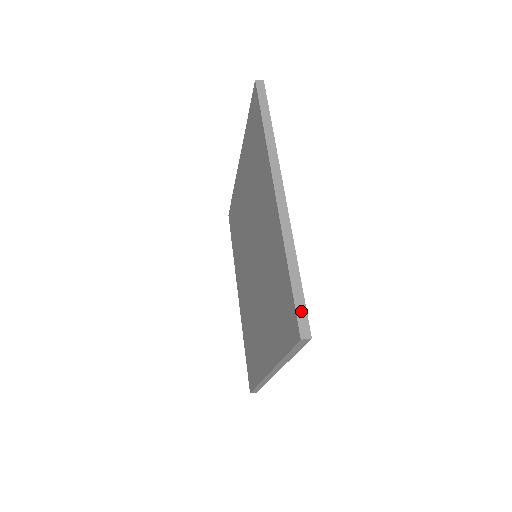
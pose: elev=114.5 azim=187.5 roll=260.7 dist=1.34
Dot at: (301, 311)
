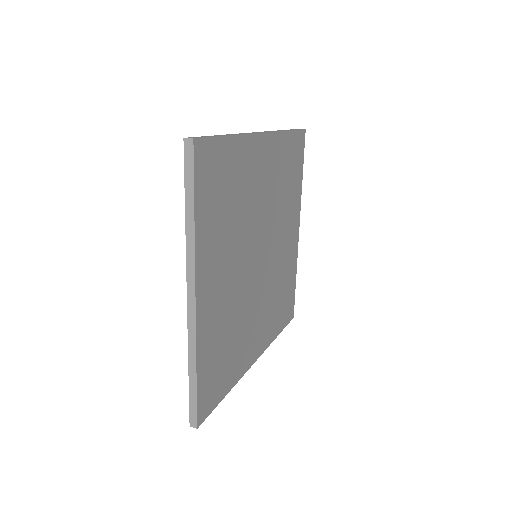
Dot at: (203, 137)
